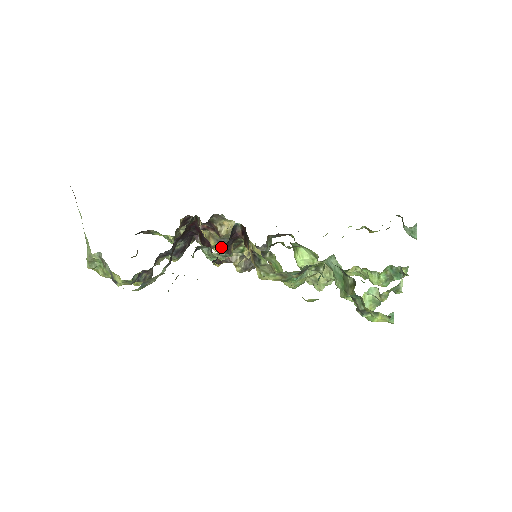
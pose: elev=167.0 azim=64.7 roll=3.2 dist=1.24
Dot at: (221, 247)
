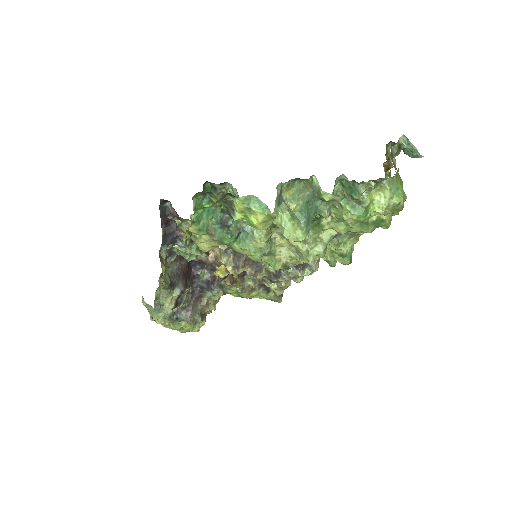
Dot at: occluded
